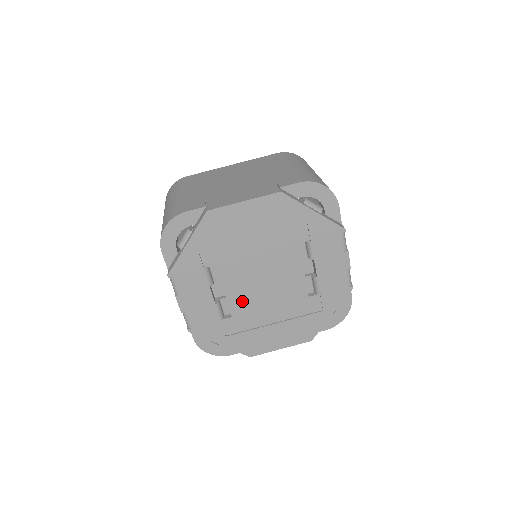
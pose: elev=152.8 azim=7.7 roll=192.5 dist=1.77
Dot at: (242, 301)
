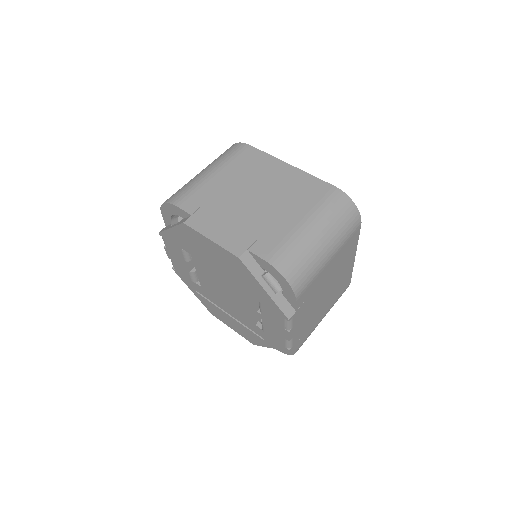
Dot at: (208, 286)
